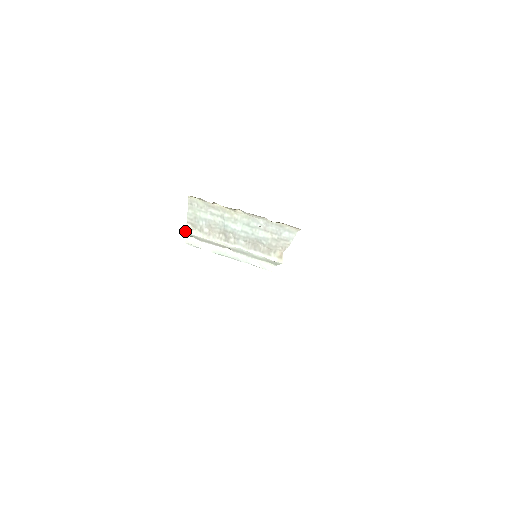
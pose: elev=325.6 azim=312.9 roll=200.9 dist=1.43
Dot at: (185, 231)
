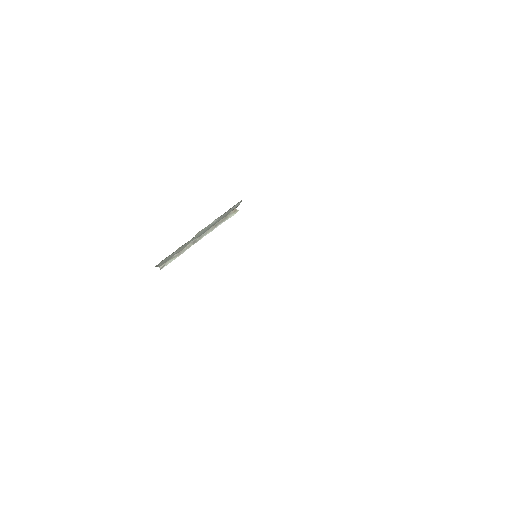
Dot at: occluded
